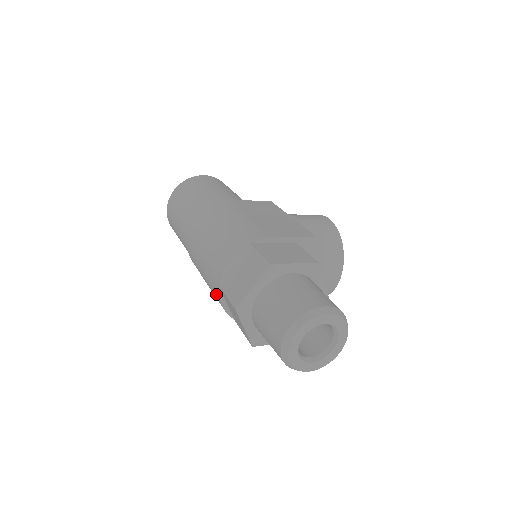
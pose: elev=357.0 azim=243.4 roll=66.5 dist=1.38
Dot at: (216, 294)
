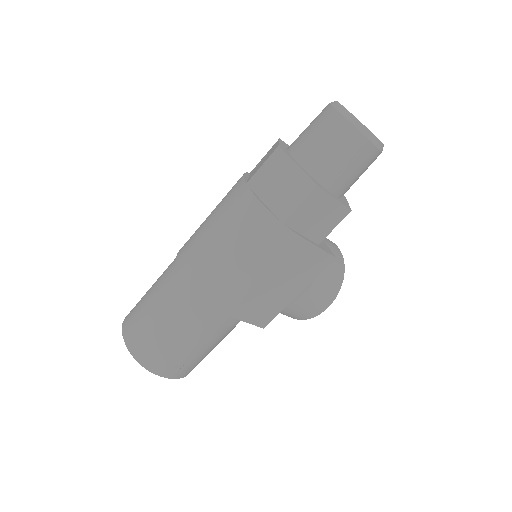
Dot at: (248, 203)
